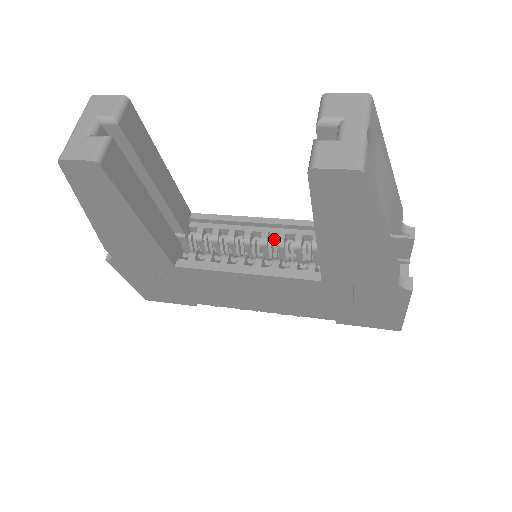
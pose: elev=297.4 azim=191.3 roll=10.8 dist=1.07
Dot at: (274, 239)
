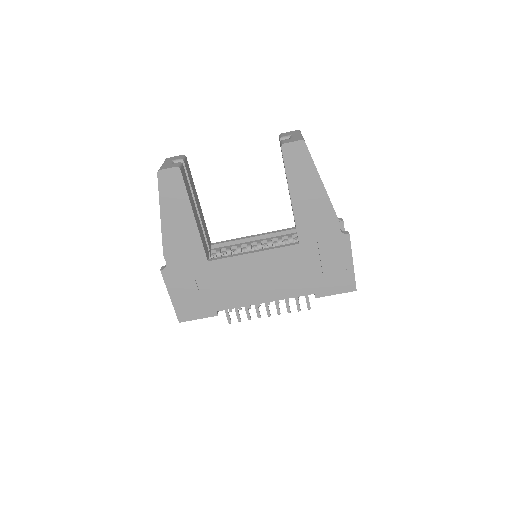
Dot at: (265, 243)
